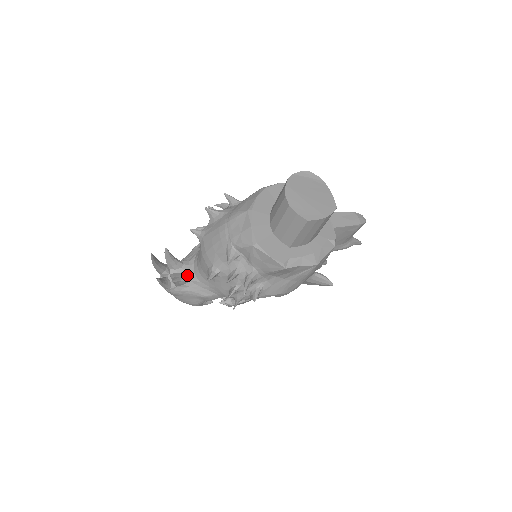
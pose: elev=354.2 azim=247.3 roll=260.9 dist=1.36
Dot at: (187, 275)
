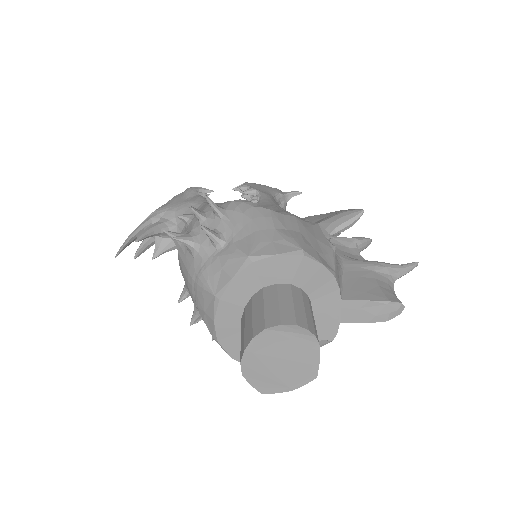
Dot at: (174, 243)
